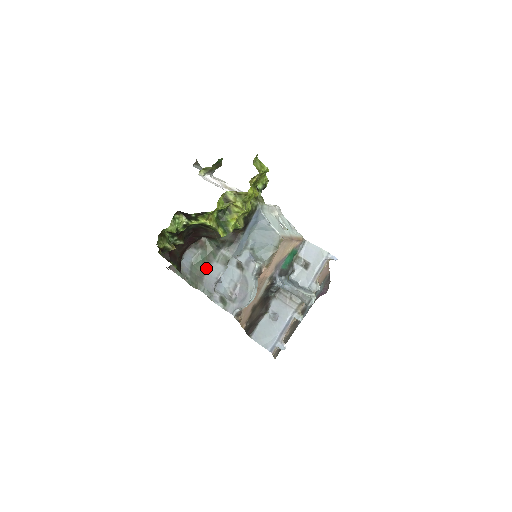
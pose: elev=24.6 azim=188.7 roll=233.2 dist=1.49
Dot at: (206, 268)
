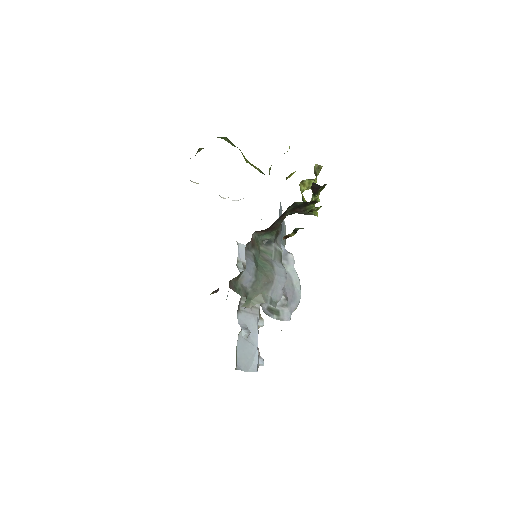
Dot at: (272, 269)
